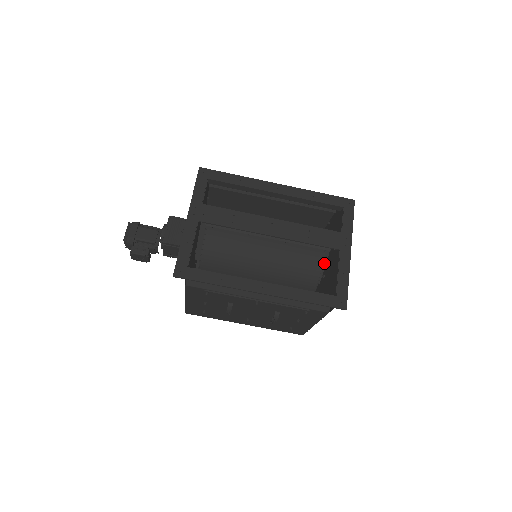
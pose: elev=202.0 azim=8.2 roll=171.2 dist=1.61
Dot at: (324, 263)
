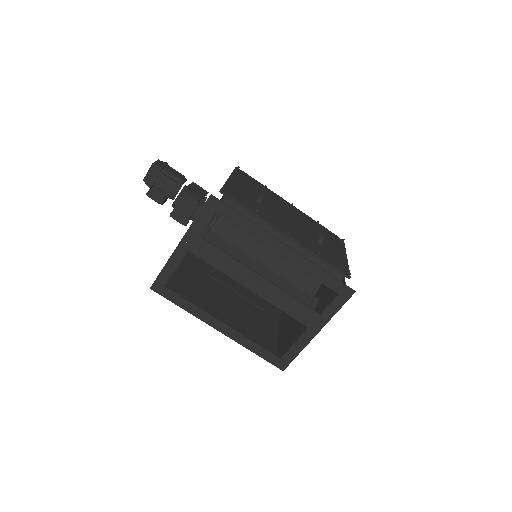
Dot at: occluded
